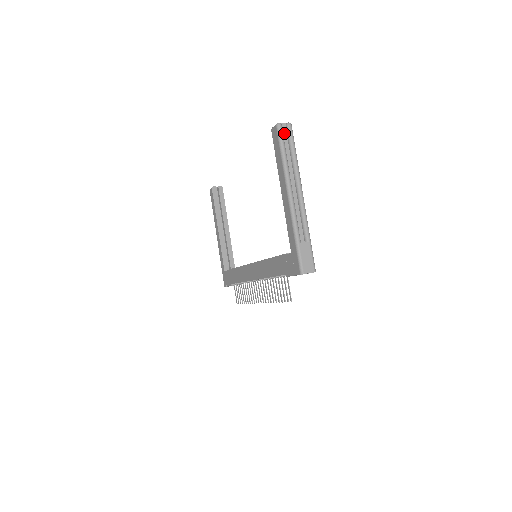
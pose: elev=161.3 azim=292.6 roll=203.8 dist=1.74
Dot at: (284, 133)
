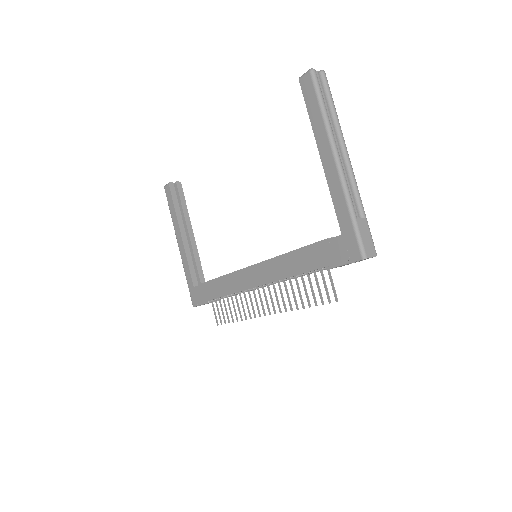
Dot at: (318, 82)
